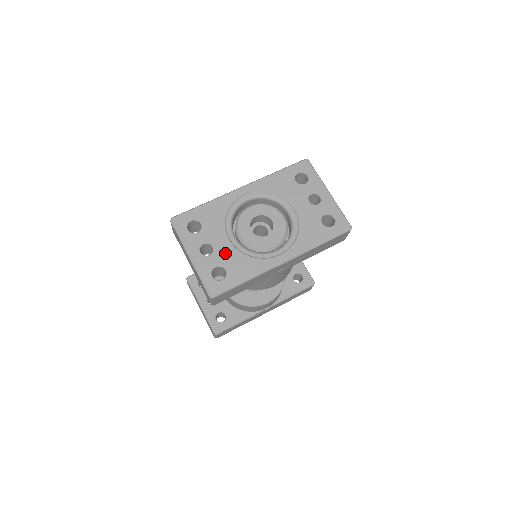
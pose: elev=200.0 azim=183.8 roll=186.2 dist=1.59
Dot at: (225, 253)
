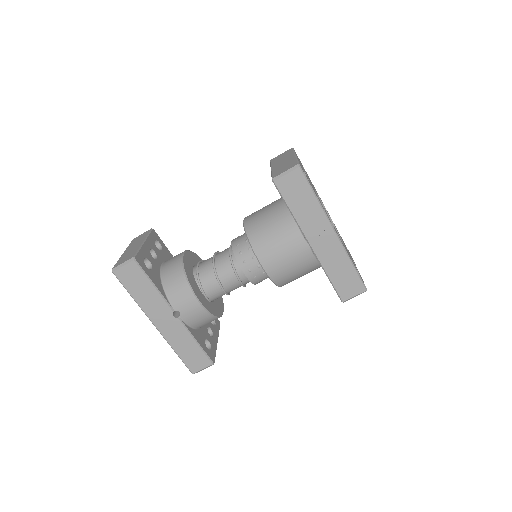
Dot at: (311, 184)
